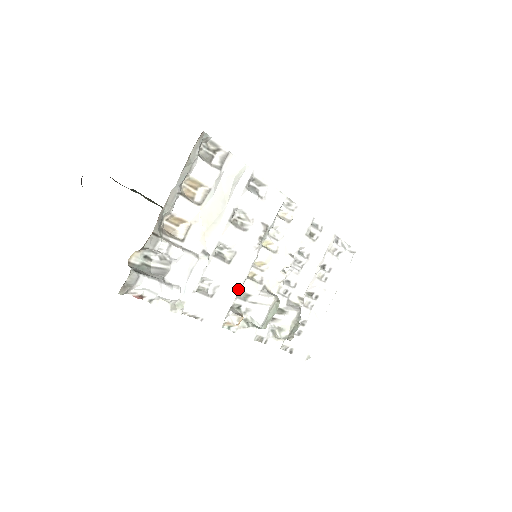
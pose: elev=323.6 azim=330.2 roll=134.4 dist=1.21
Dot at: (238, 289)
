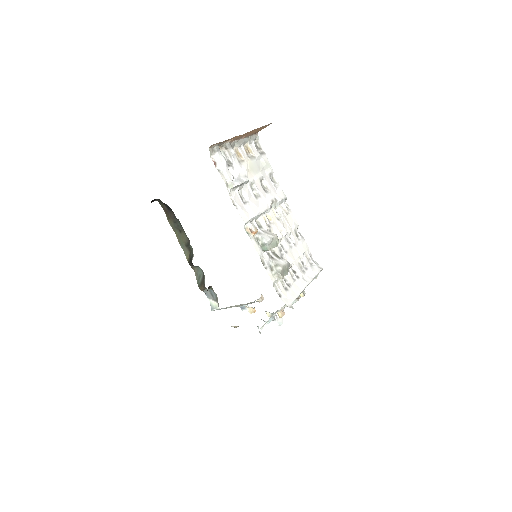
Dot at: (258, 213)
